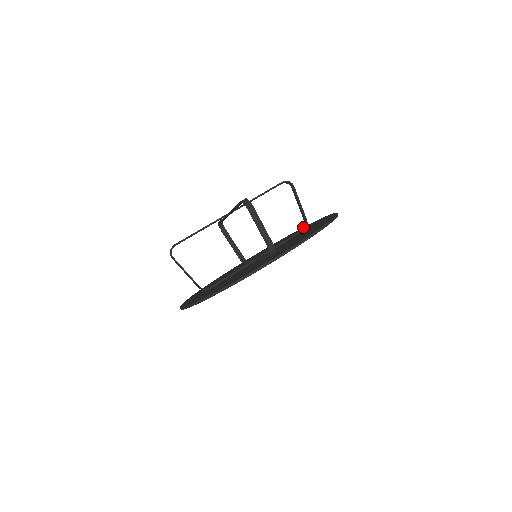
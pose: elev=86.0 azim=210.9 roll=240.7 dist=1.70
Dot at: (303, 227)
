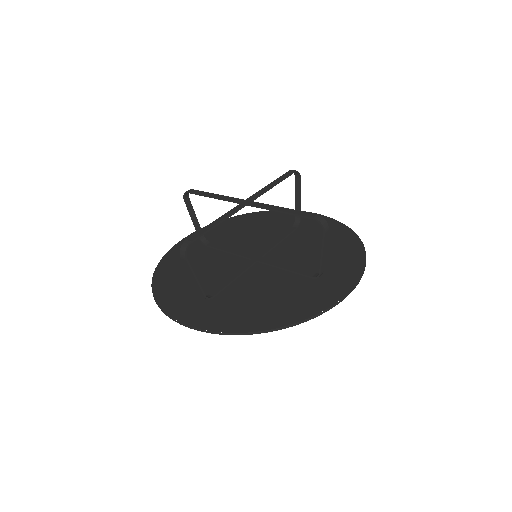
Dot at: (268, 211)
